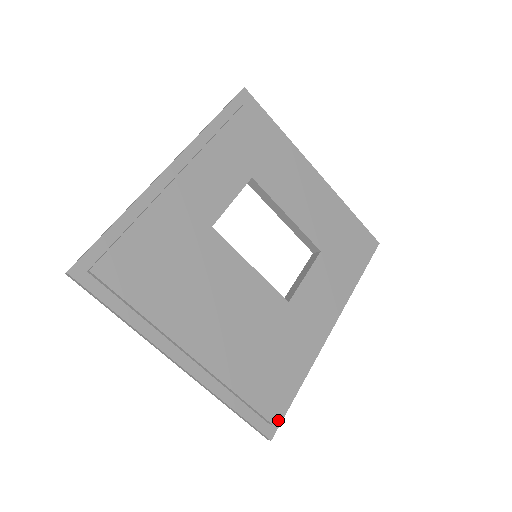
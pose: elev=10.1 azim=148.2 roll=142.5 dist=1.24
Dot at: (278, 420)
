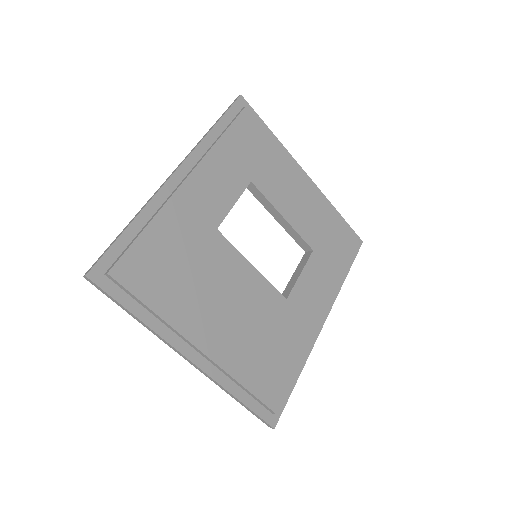
Dot at: (280, 409)
